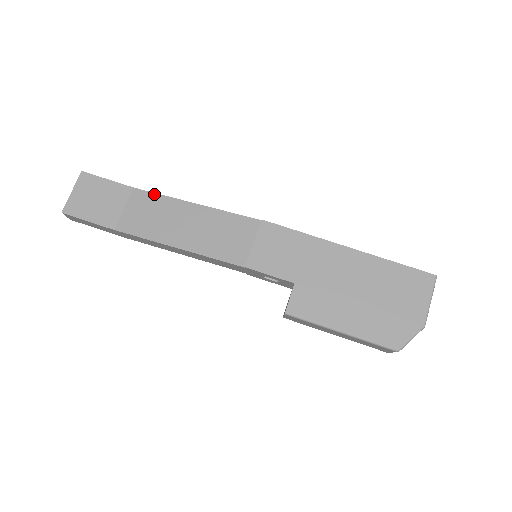
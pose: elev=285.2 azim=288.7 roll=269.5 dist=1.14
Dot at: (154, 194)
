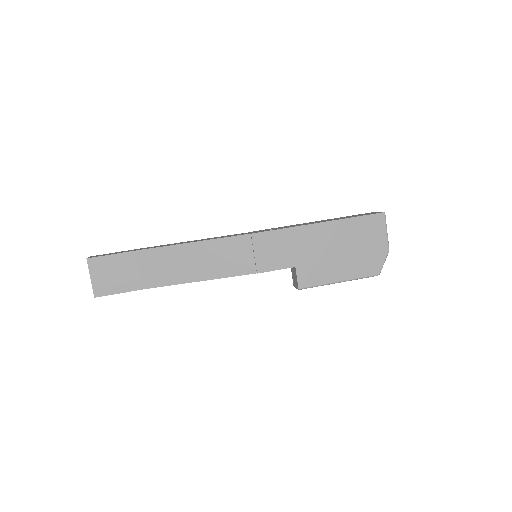
Dot at: (156, 249)
